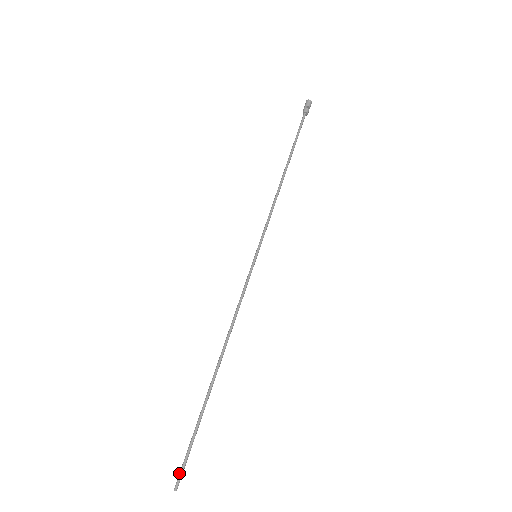
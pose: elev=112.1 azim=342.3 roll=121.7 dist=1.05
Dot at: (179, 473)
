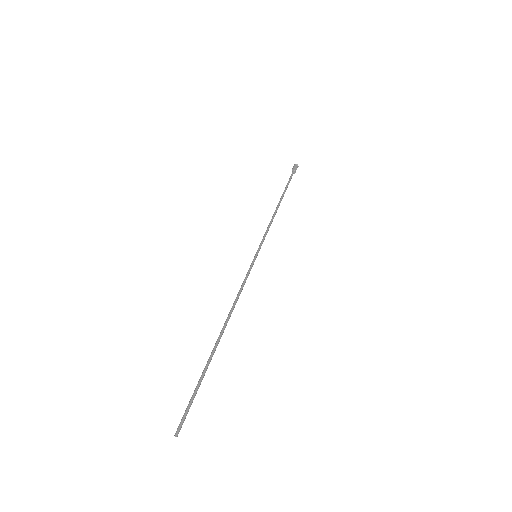
Dot at: (181, 420)
